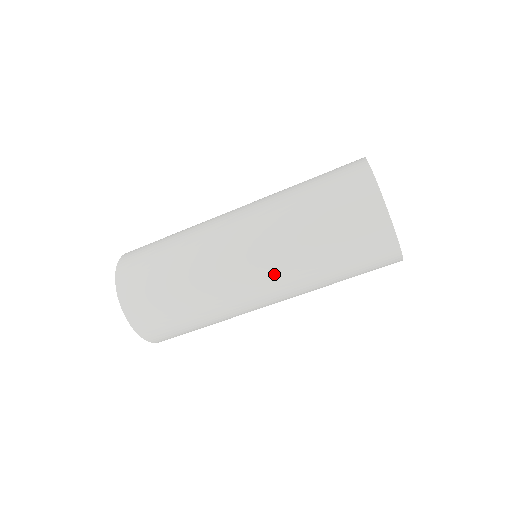
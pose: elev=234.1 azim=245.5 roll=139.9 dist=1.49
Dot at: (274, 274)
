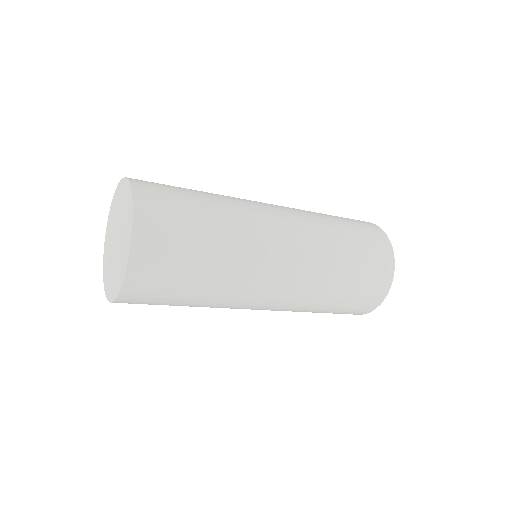
Dot at: (280, 309)
